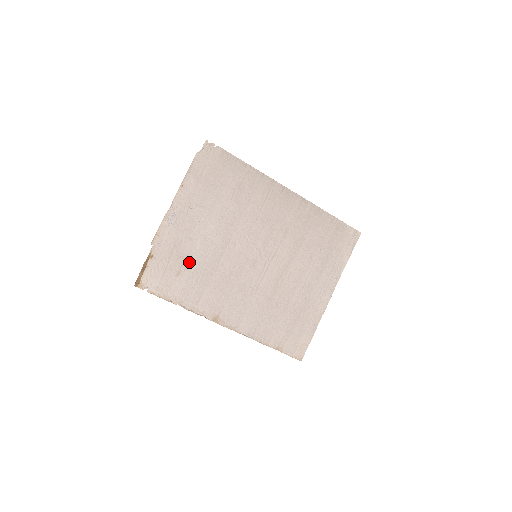
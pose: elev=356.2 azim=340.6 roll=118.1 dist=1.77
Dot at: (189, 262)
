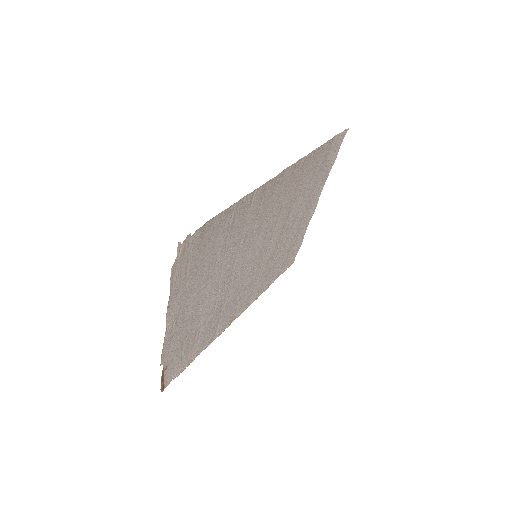
Dot at: (199, 329)
